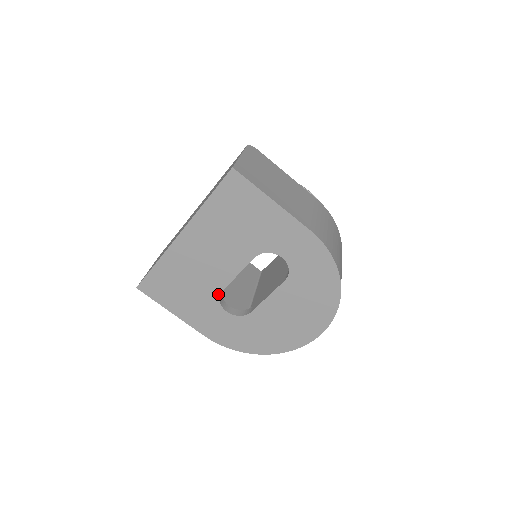
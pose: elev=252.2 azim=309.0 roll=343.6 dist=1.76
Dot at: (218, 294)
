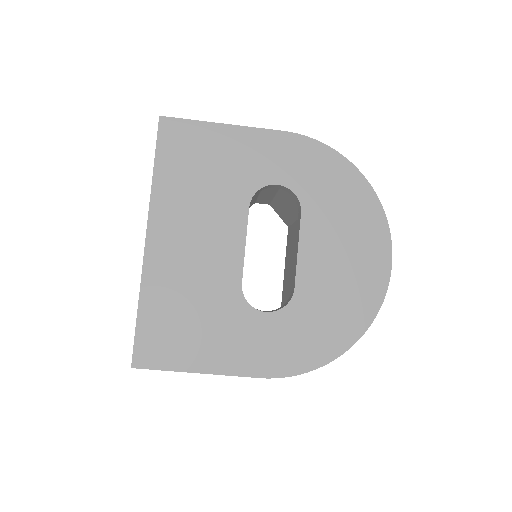
Dot at: (239, 293)
